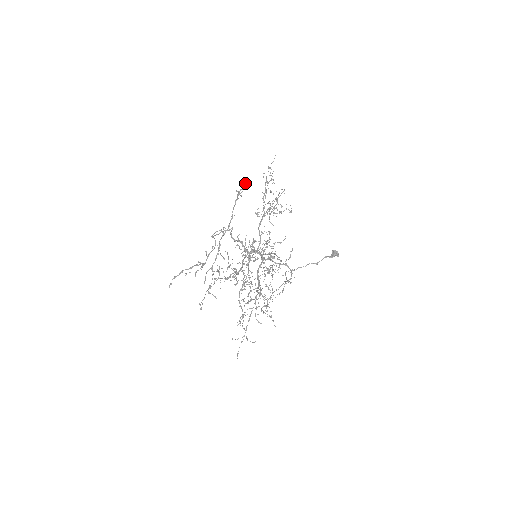
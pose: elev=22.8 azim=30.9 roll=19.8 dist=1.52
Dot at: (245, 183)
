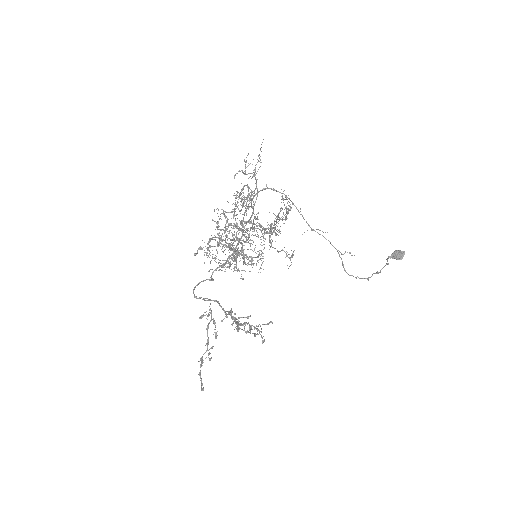
Dot at: occluded
